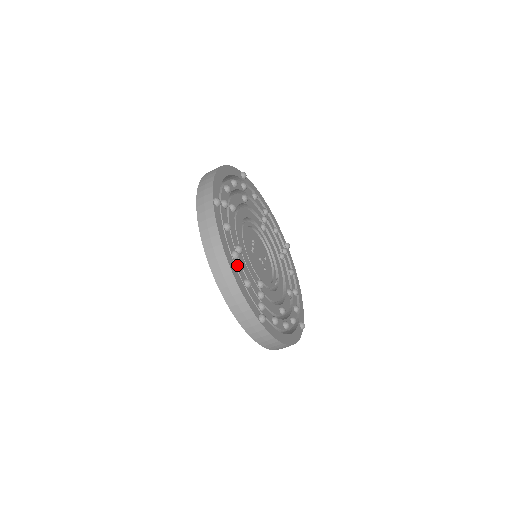
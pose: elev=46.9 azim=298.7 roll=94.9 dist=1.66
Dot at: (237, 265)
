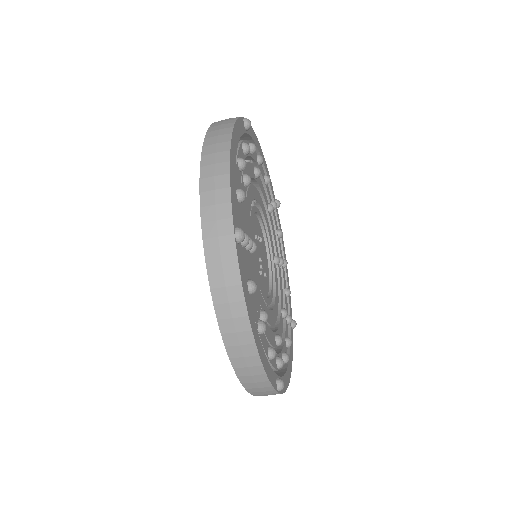
Dot at: (238, 171)
